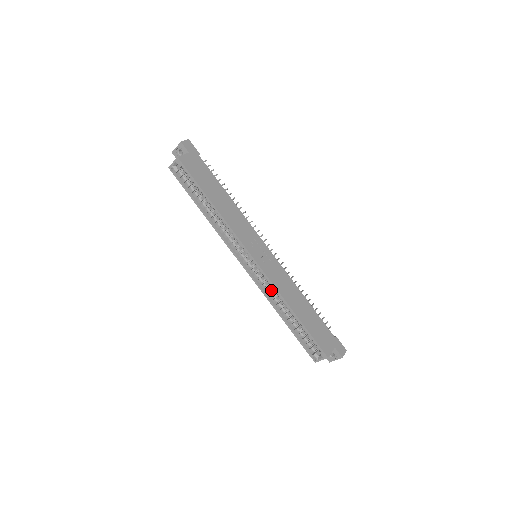
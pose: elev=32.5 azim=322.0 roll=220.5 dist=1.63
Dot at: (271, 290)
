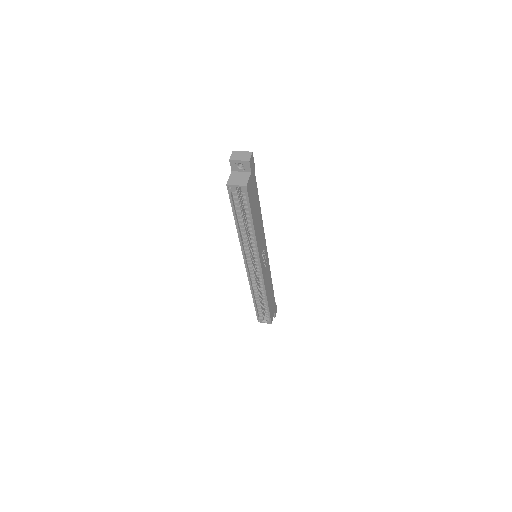
Dot at: (256, 282)
